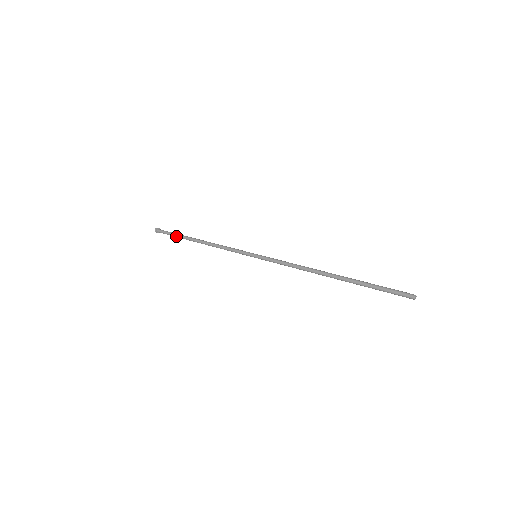
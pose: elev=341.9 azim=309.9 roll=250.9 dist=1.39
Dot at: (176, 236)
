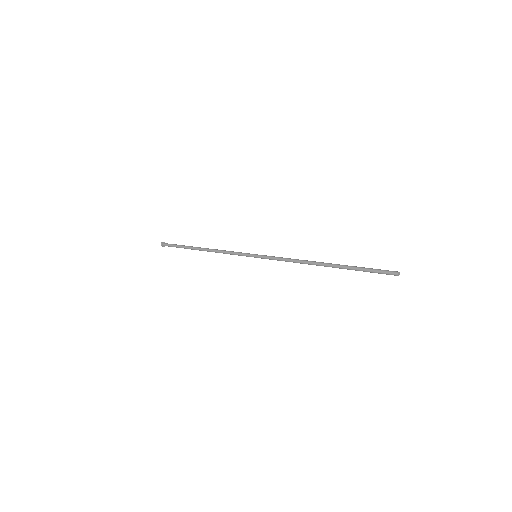
Dot at: occluded
